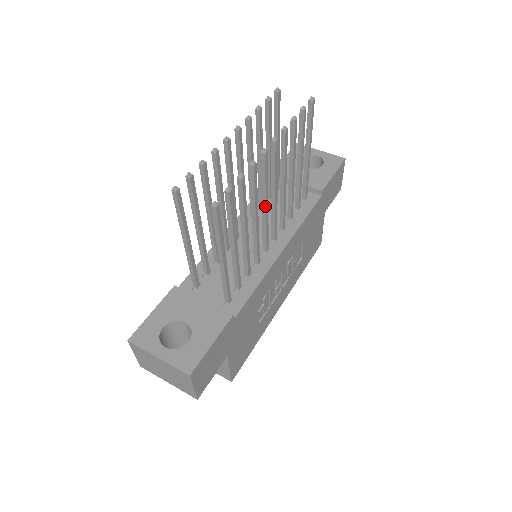
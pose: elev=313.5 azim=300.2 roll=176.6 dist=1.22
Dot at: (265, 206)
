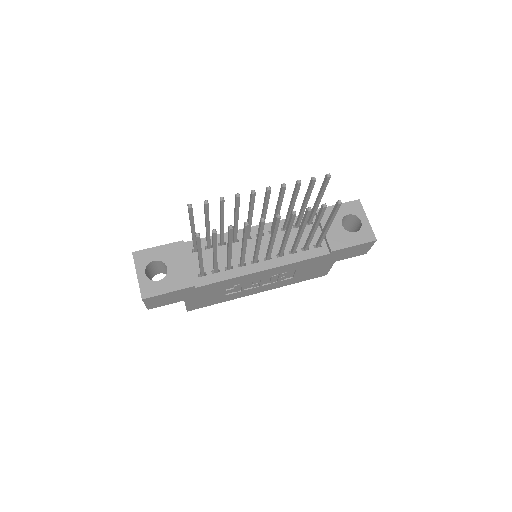
Dot at: (257, 243)
